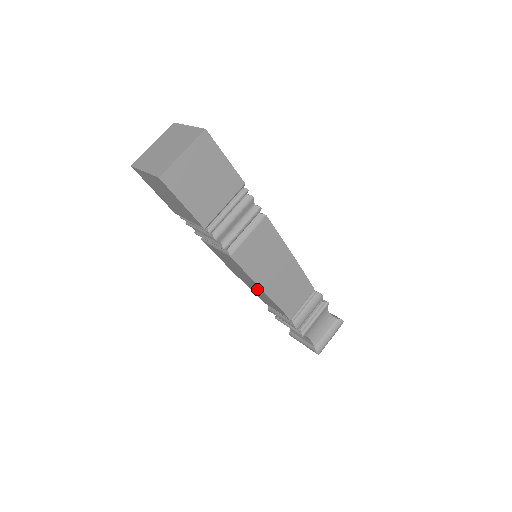
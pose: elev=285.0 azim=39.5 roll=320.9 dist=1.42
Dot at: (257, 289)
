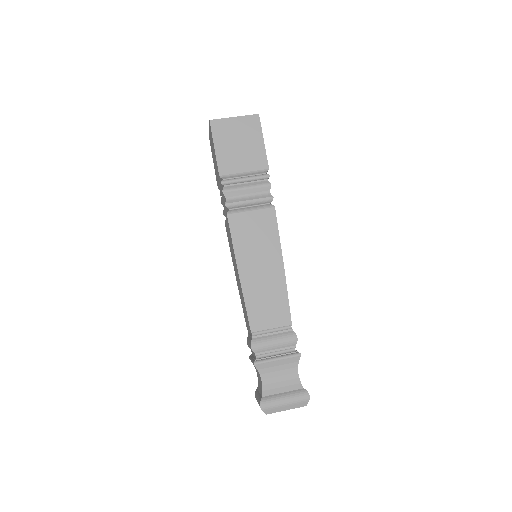
Dot at: occluded
